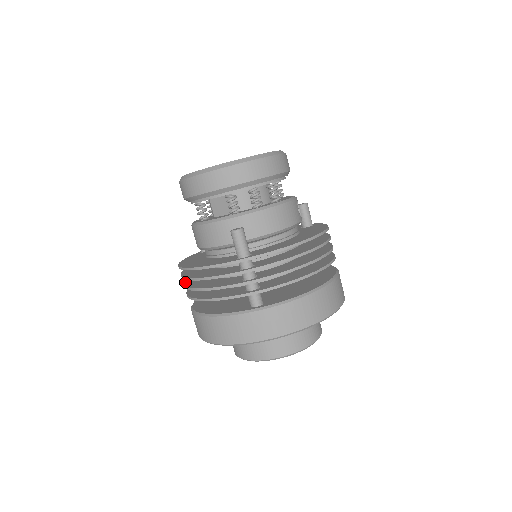
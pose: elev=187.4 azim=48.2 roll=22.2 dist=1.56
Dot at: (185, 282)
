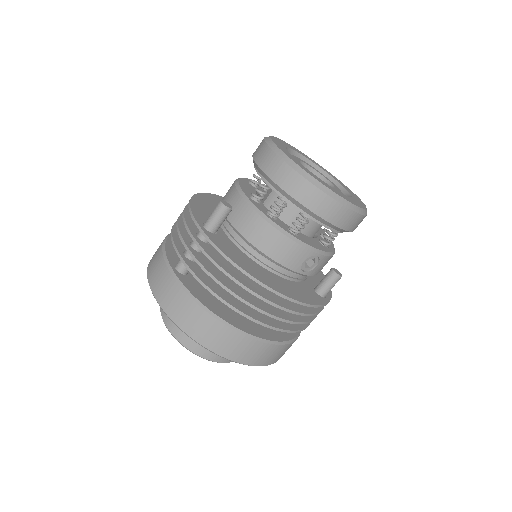
Dot at: occluded
